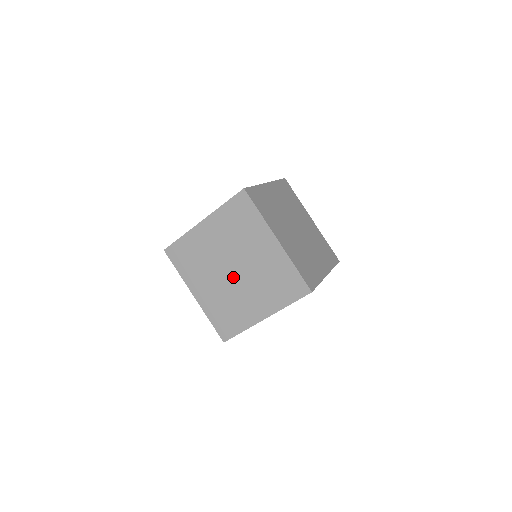
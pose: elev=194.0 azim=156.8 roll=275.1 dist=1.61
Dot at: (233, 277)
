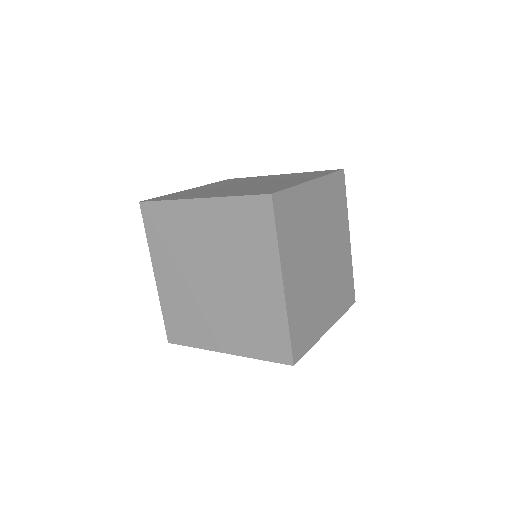
Dot at: (208, 287)
